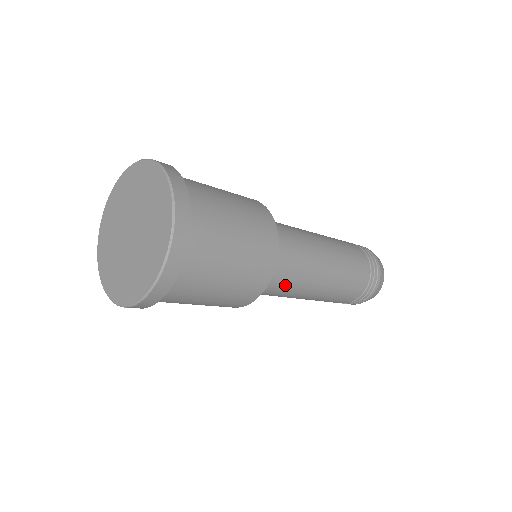
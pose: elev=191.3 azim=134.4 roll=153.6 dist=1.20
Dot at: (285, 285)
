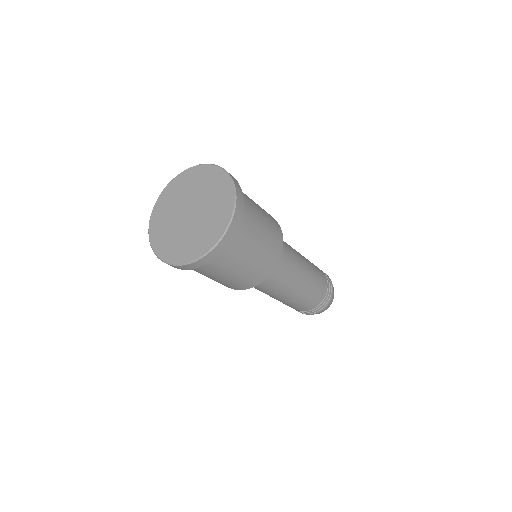
Dot at: (285, 268)
